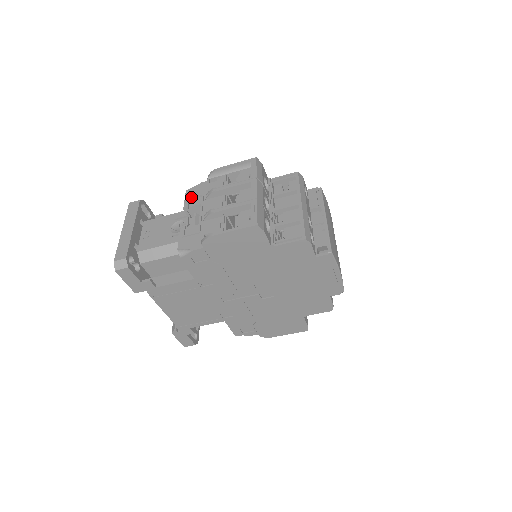
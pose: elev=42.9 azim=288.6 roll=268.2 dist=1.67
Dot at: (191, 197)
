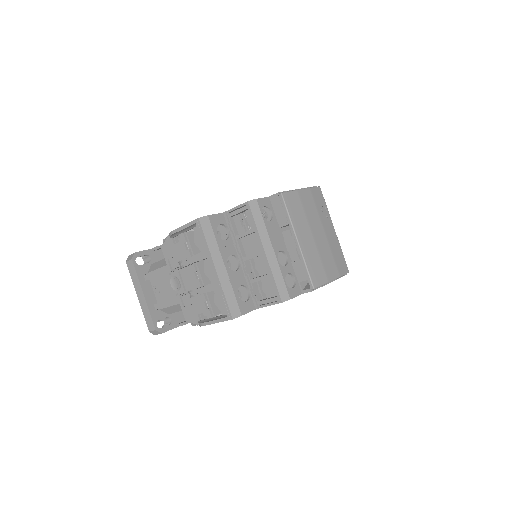
Dot at: (168, 258)
